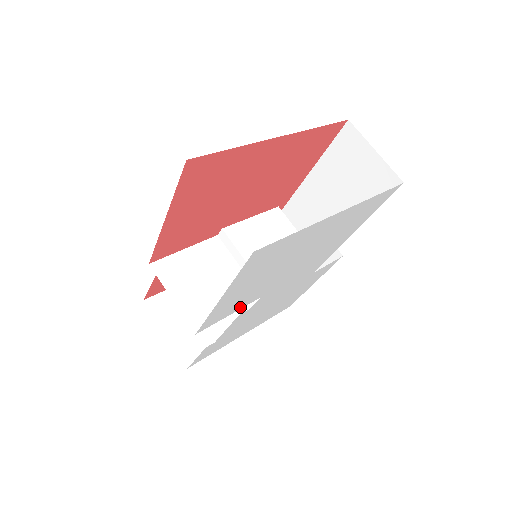
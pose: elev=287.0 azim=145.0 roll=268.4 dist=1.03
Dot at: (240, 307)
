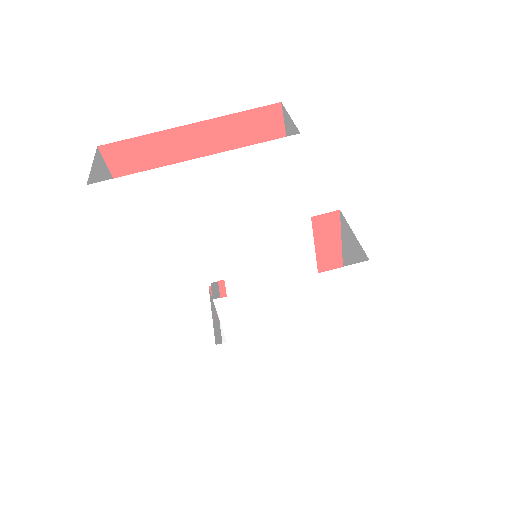
Dot at: (193, 283)
